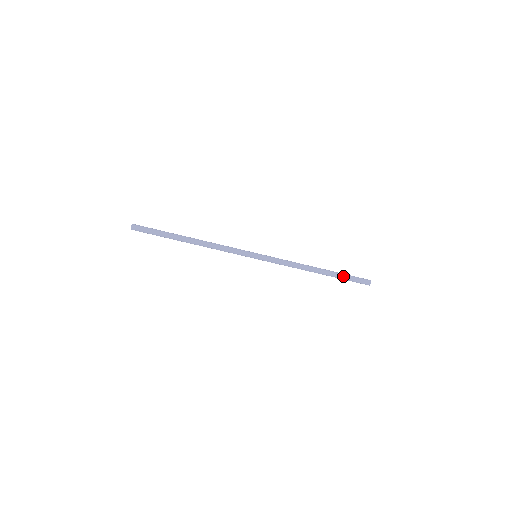
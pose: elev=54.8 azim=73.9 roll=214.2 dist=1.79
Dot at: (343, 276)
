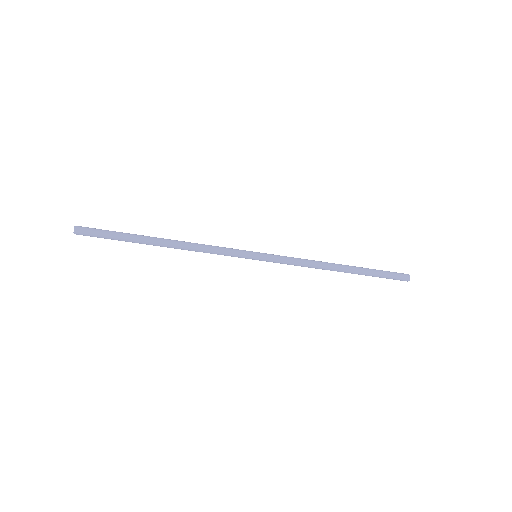
Dot at: (373, 275)
